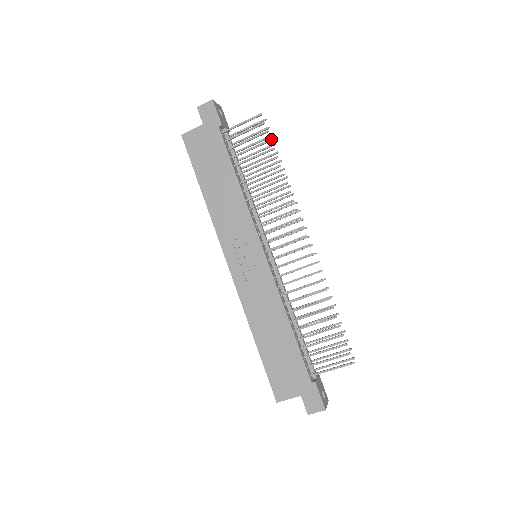
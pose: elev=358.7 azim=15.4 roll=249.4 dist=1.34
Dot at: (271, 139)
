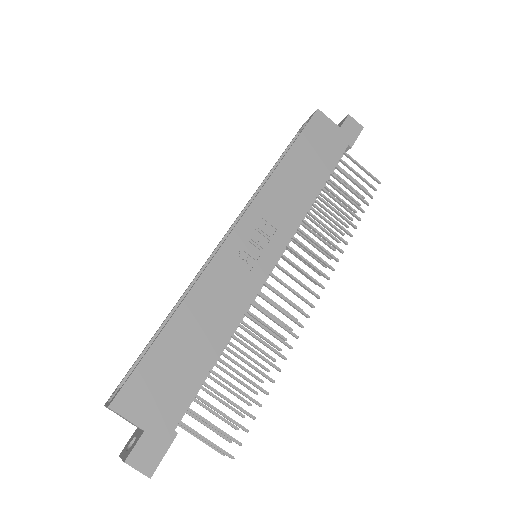
Dot at: occluded
